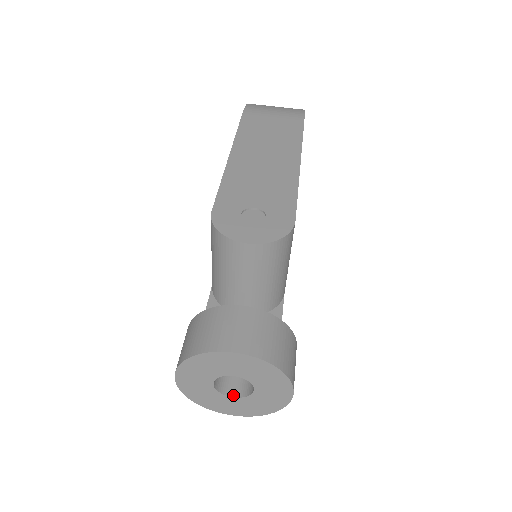
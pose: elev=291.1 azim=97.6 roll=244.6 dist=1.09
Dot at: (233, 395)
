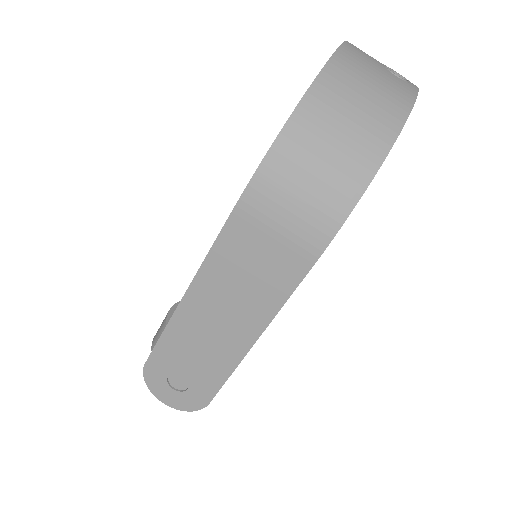
Dot at: occluded
